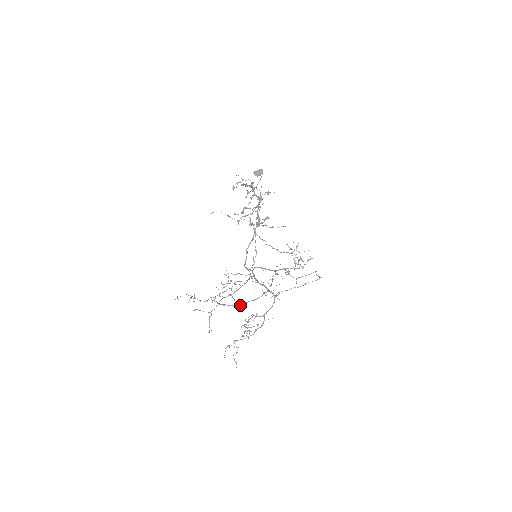
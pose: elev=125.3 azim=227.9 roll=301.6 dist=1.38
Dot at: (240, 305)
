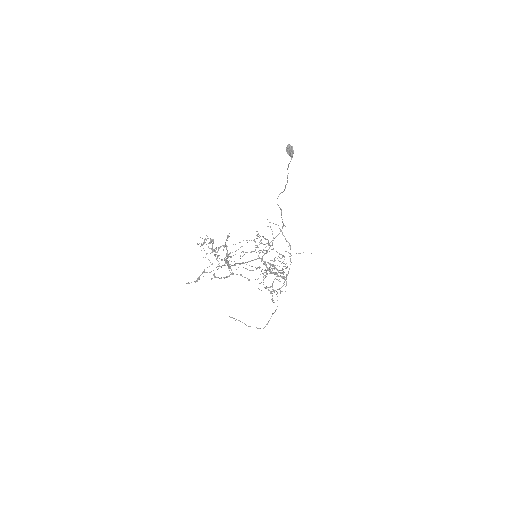
Dot at: occluded
